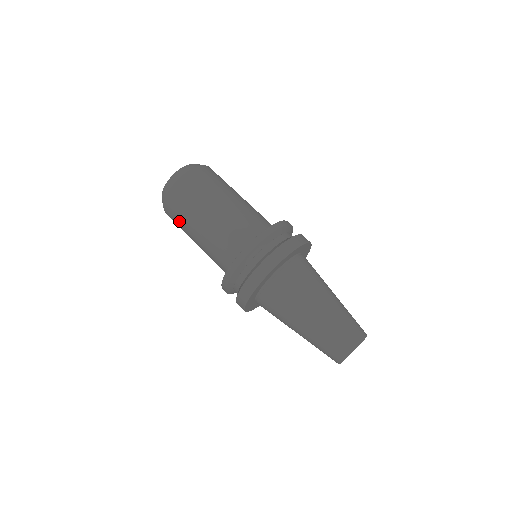
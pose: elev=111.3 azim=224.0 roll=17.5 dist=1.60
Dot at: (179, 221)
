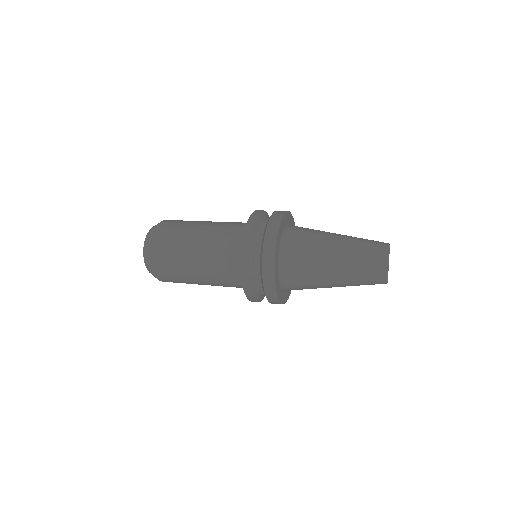
Dot at: (177, 229)
